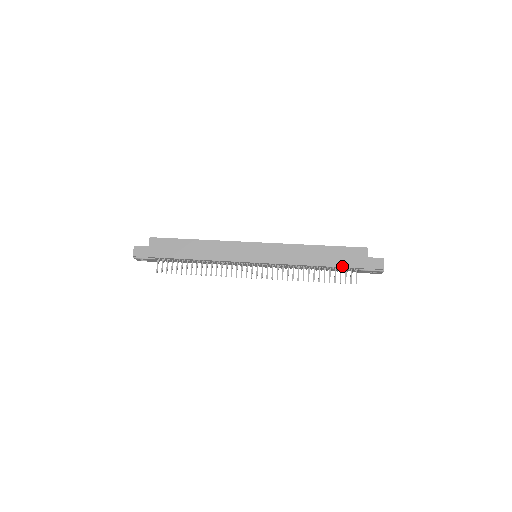
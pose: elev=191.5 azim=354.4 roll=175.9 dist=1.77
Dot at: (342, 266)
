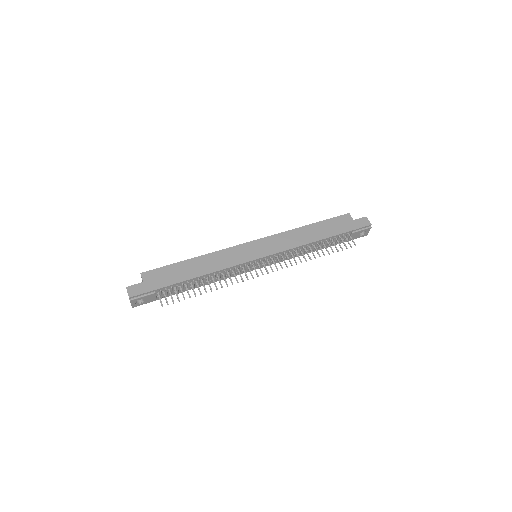
Dot at: (338, 234)
